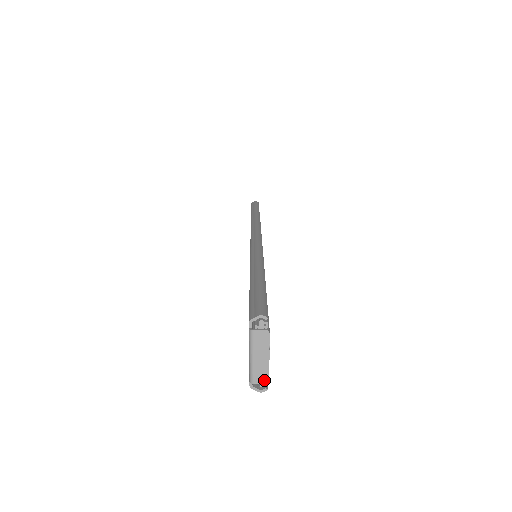
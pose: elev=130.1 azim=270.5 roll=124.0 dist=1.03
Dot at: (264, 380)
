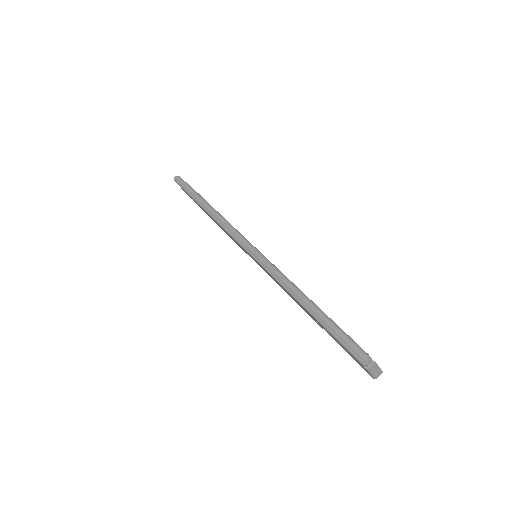
Dot at: occluded
